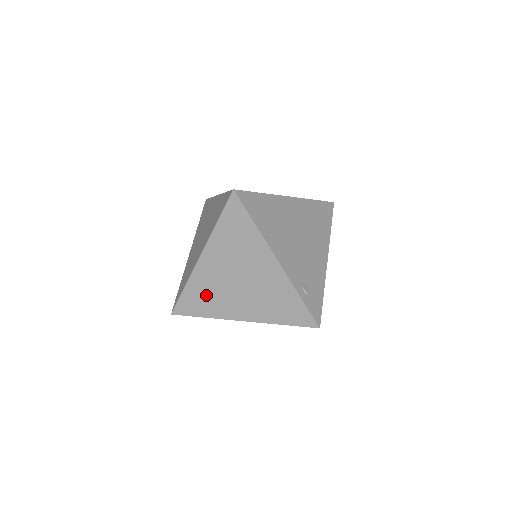
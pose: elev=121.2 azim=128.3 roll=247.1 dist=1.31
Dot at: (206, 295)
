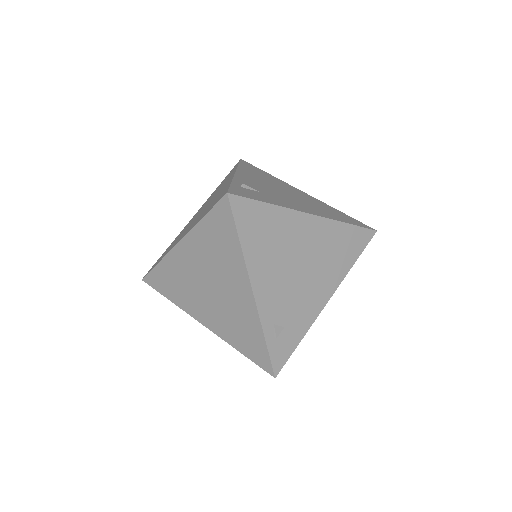
Dot at: (176, 282)
